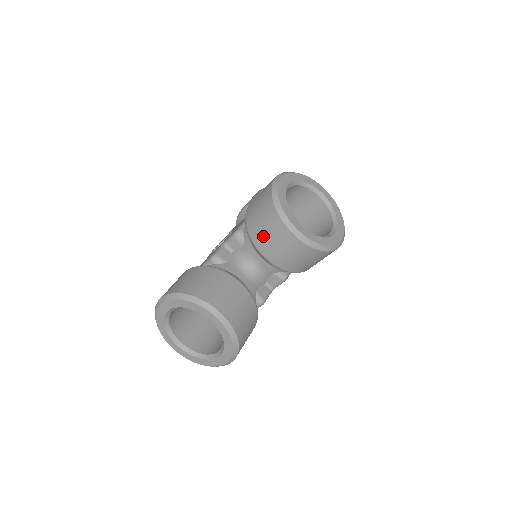
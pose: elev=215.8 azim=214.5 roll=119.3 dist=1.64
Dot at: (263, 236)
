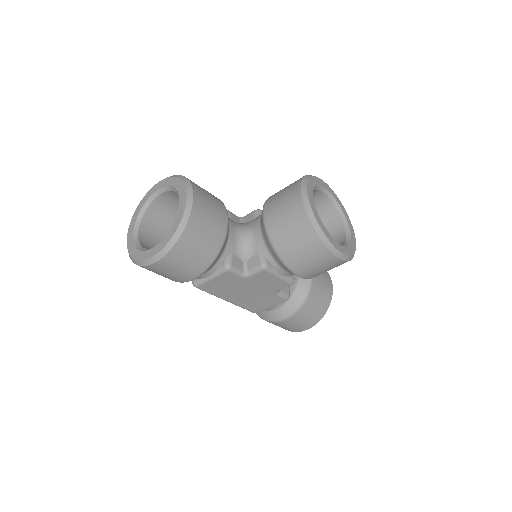
Dot at: (276, 197)
